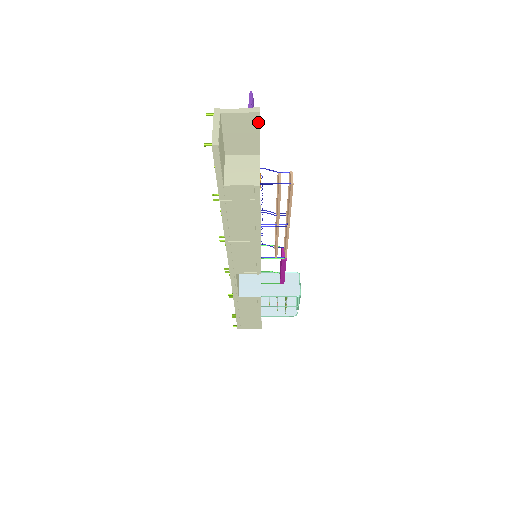
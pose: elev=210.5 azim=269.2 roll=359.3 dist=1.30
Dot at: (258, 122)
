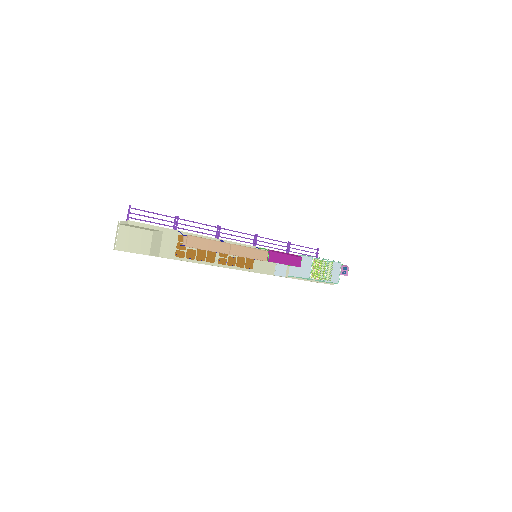
Dot at: occluded
